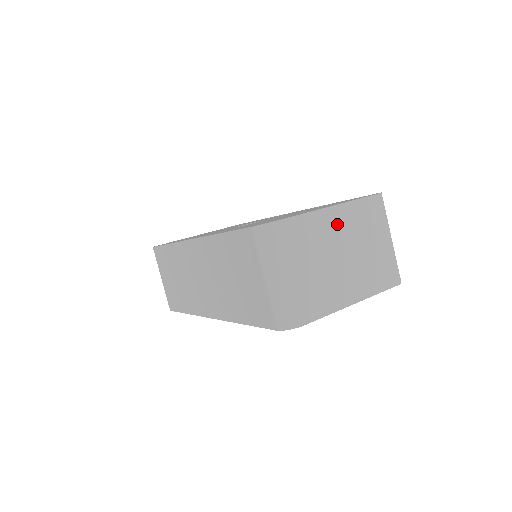
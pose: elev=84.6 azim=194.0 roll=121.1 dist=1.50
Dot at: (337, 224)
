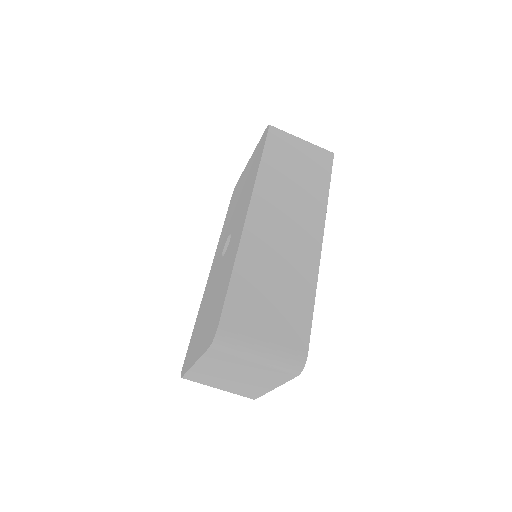
Dot at: (210, 368)
